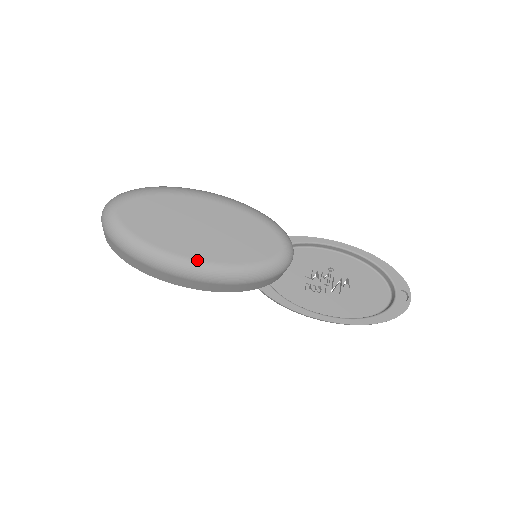
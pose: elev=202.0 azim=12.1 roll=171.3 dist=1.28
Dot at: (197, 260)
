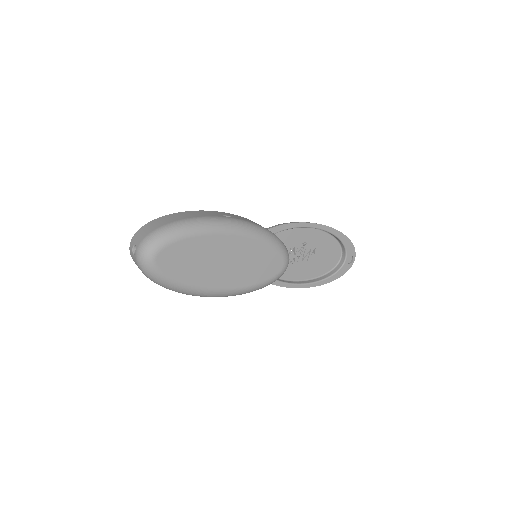
Dot at: (220, 290)
